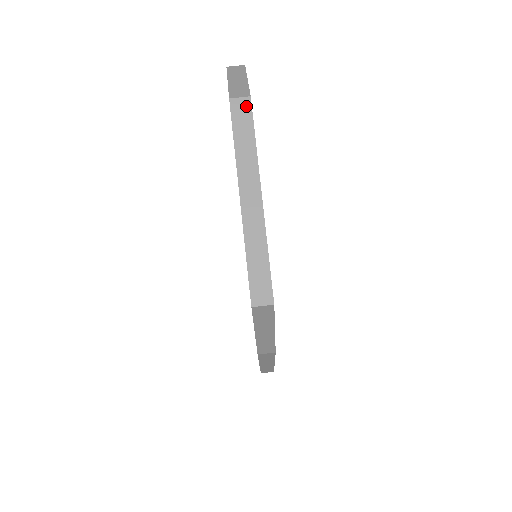
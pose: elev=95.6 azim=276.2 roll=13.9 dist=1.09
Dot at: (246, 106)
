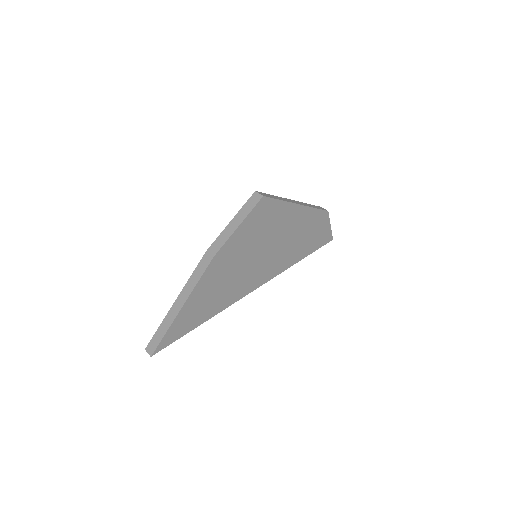
Dot at: (324, 209)
